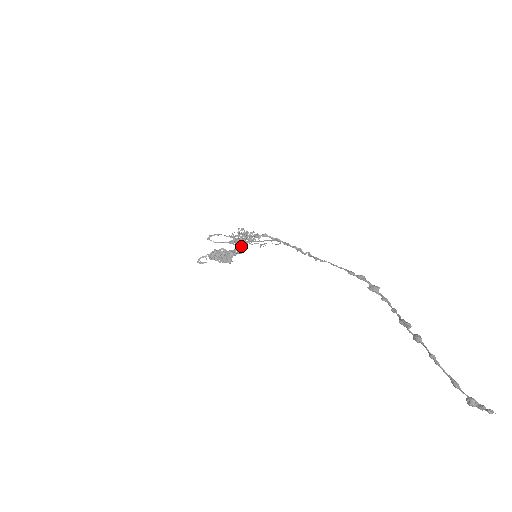
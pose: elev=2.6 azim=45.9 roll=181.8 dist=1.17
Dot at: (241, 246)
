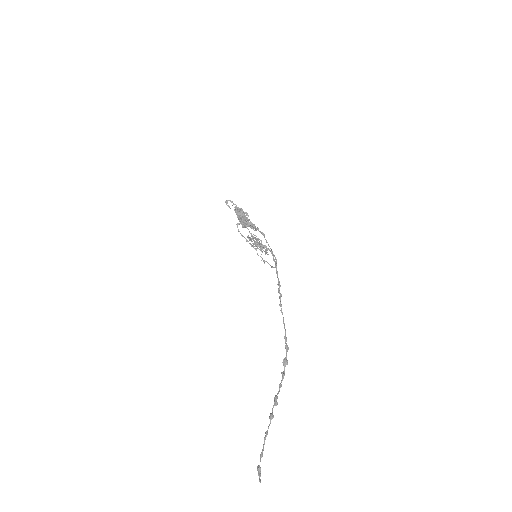
Dot at: (258, 229)
